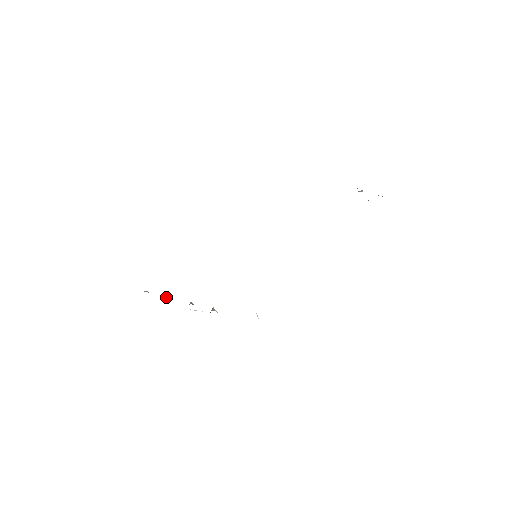
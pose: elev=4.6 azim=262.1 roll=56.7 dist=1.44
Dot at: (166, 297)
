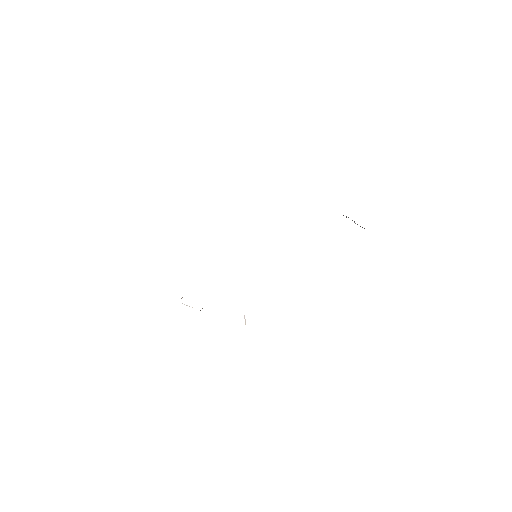
Dot at: occluded
